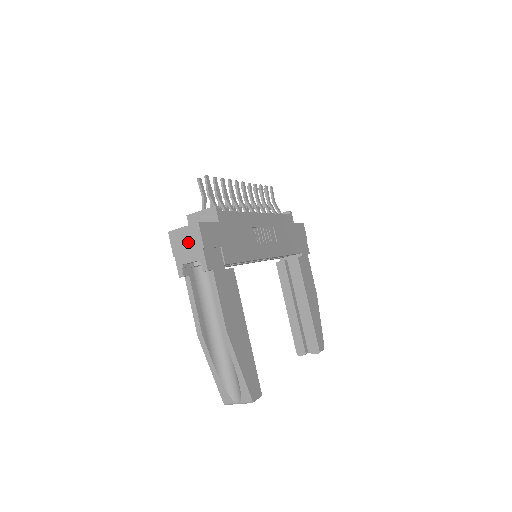
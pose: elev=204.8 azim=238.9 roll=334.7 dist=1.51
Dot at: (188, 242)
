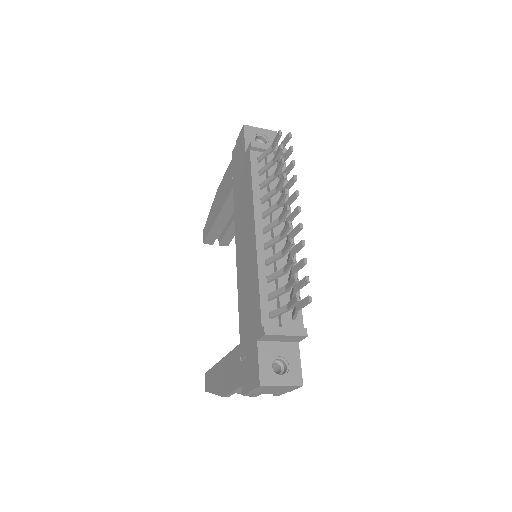
Dot at: (277, 390)
